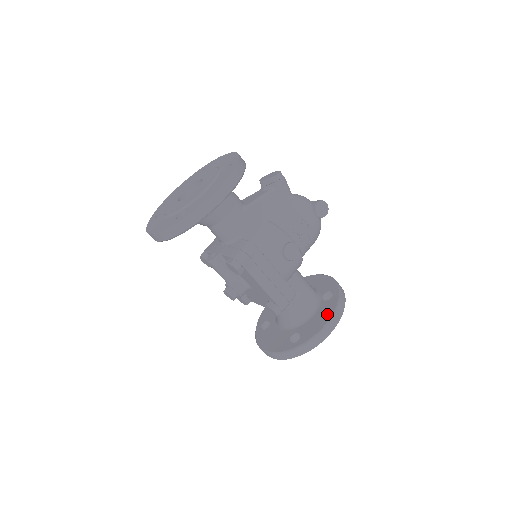
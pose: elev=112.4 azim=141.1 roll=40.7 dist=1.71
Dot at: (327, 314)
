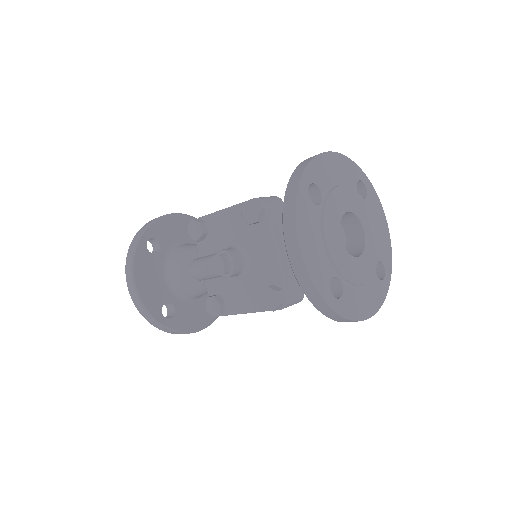
Dot at: occluded
